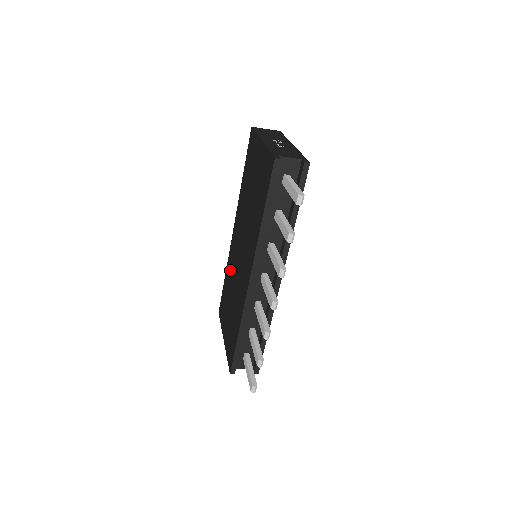
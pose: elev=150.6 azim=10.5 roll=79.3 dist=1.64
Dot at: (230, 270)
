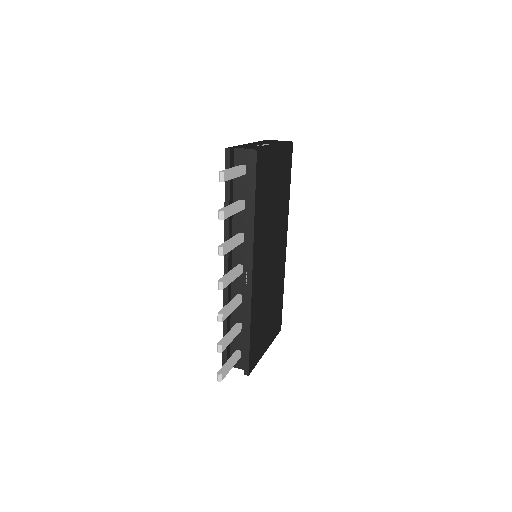
Dot at: occluded
